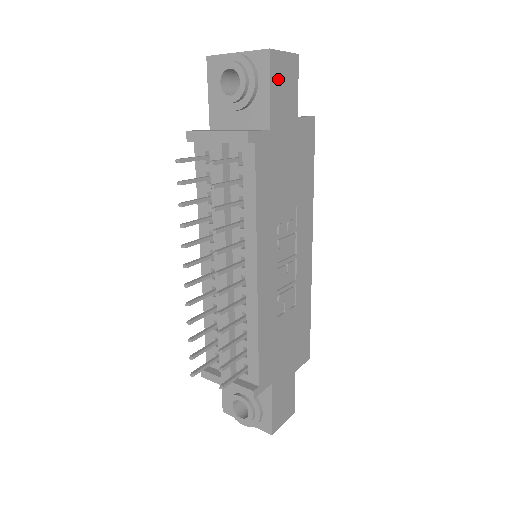
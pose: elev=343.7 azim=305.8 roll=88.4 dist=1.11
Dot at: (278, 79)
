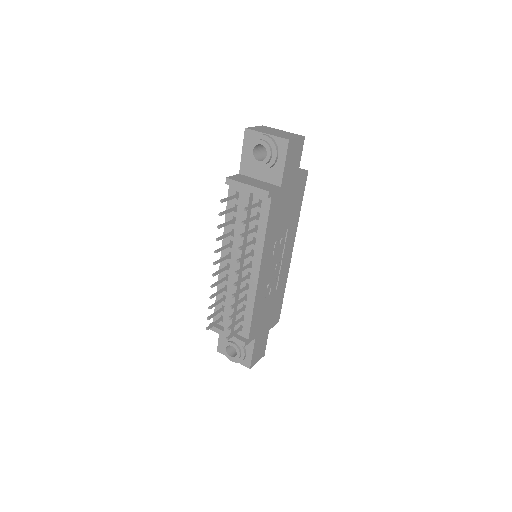
Dot at: (291, 156)
